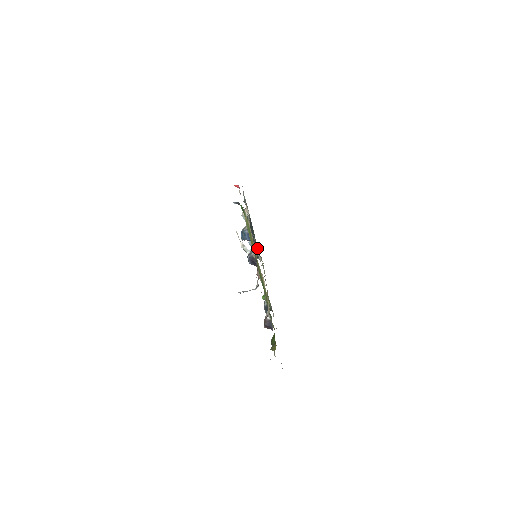
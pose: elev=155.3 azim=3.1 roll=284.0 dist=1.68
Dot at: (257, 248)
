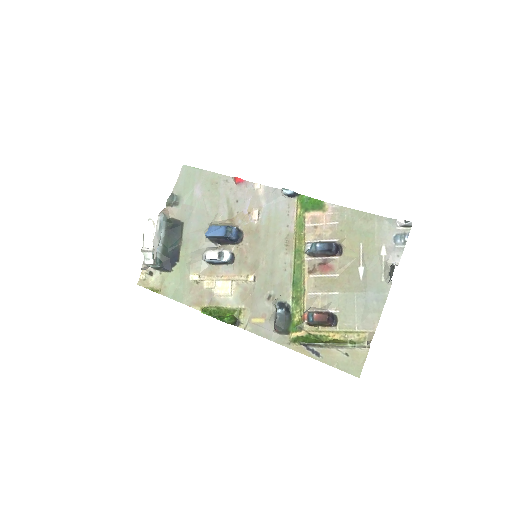
Dot at: (169, 259)
